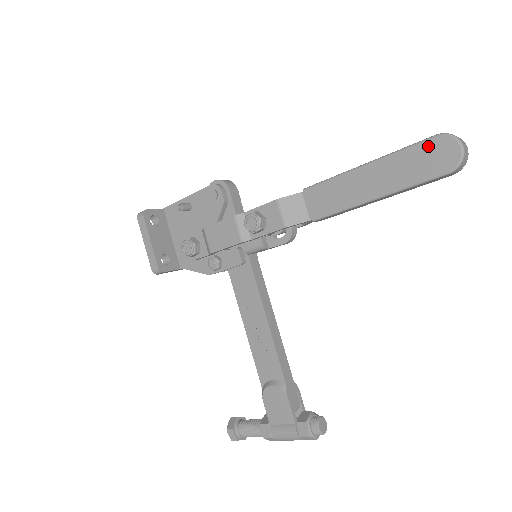
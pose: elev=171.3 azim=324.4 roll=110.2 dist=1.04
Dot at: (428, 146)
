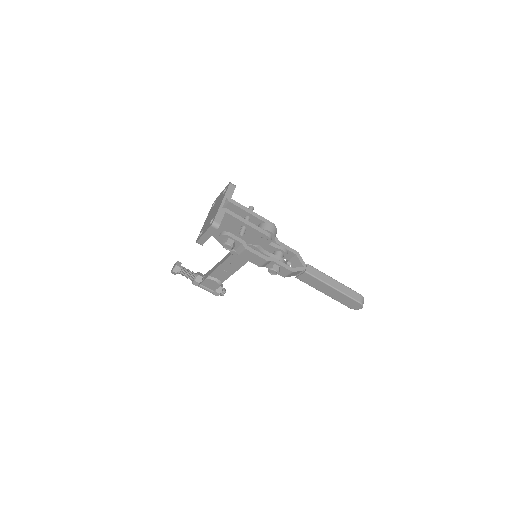
Dot at: (355, 302)
